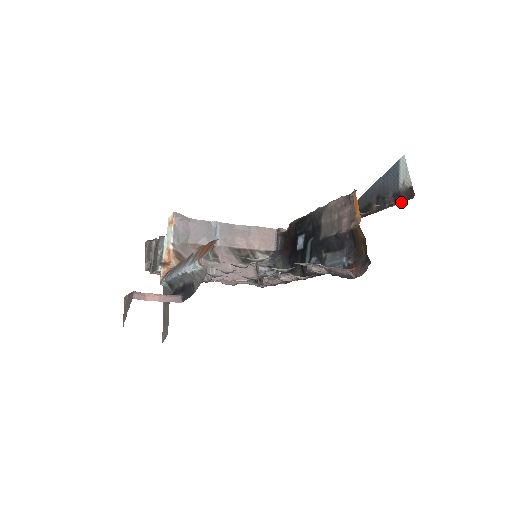
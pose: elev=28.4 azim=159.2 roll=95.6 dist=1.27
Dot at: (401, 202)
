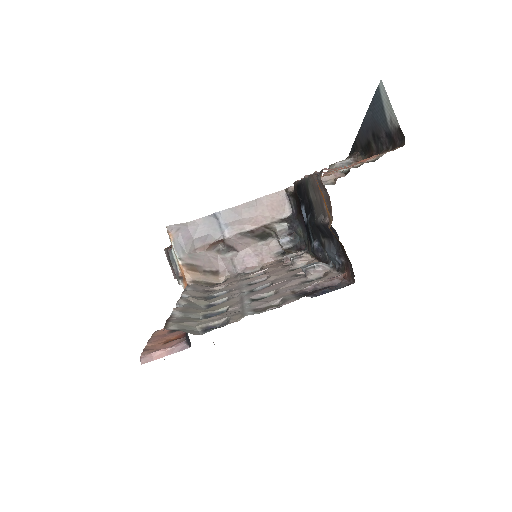
Dot at: (394, 148)
